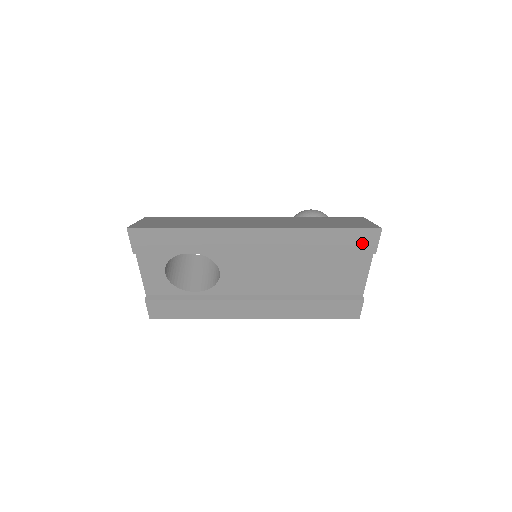
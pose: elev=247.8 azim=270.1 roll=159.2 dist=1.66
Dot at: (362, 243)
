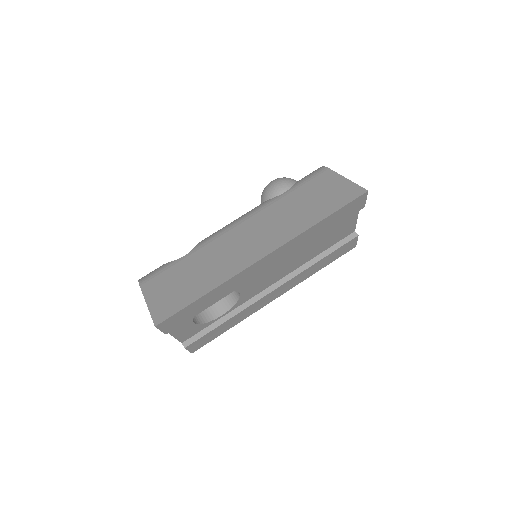
Dot at: (353, 208)
